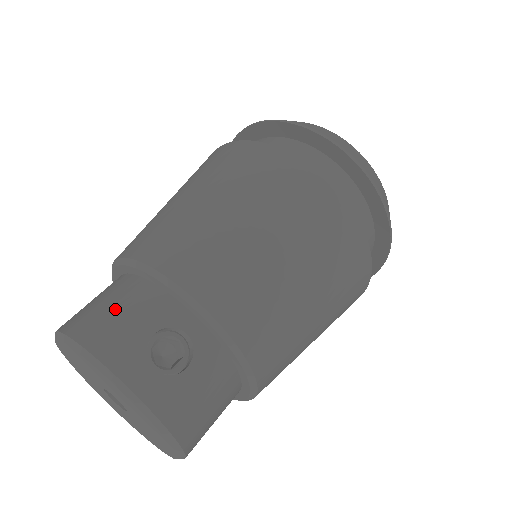
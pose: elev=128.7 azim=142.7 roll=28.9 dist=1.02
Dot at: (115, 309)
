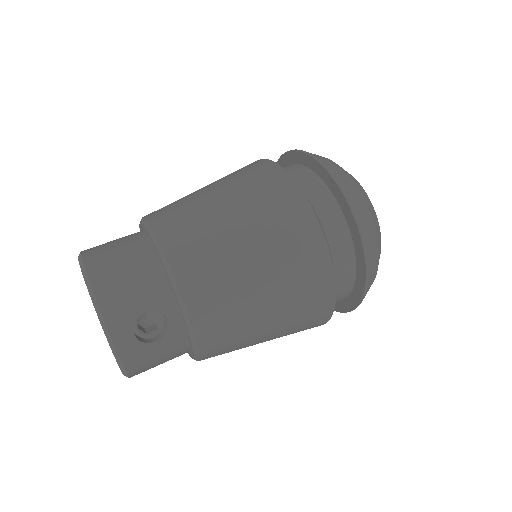
Dot at: (129, 276)
